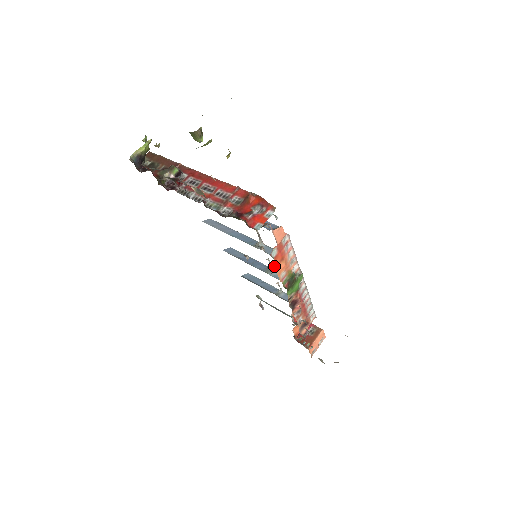
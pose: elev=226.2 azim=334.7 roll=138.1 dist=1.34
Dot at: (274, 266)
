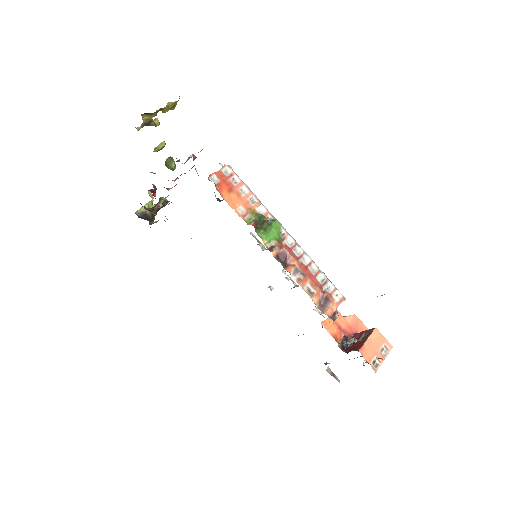
Dot at: (221, 195)
